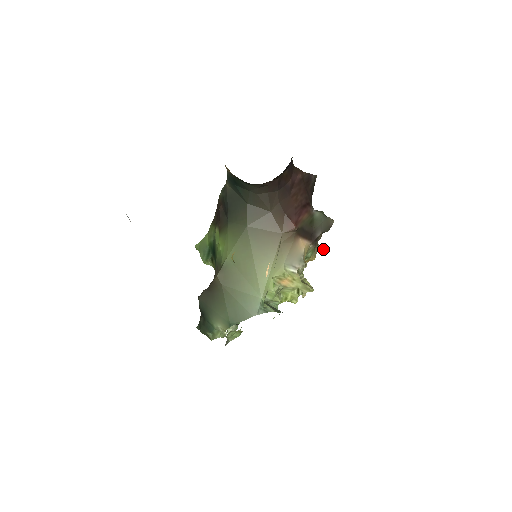
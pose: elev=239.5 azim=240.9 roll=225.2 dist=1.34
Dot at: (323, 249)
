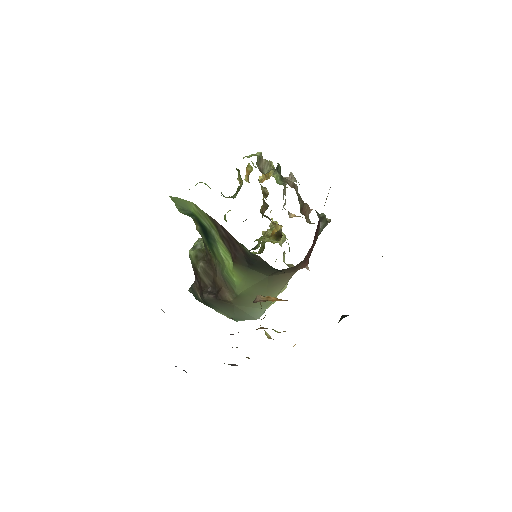
Dot at: (296, 181)
